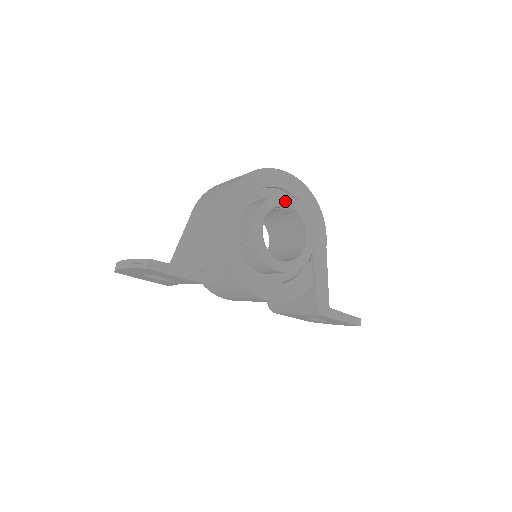
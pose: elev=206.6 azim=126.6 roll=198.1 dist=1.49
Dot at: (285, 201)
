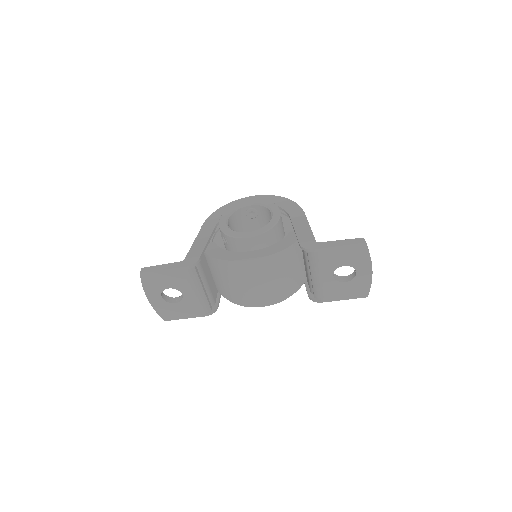
Dot at: (243, 204)
